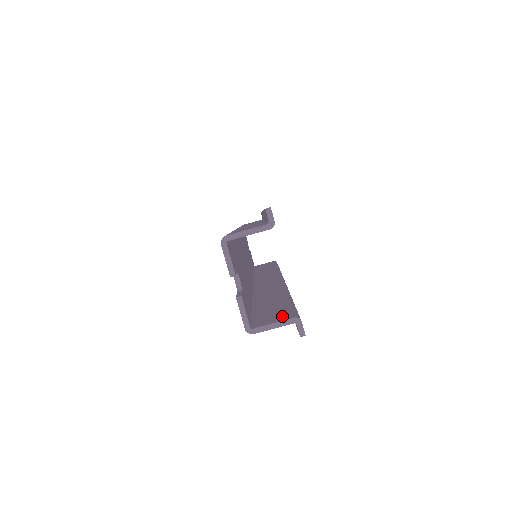
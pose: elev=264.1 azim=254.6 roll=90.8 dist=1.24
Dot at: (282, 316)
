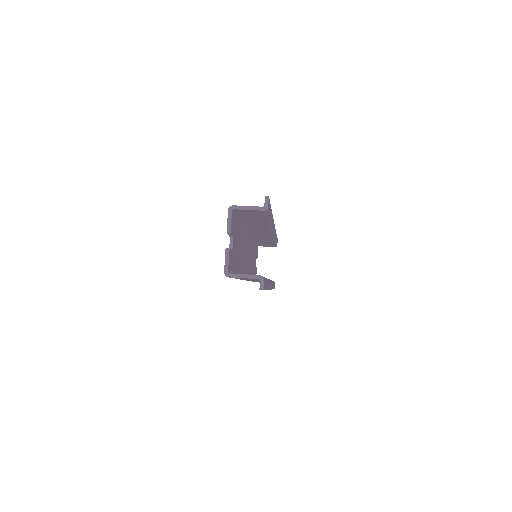
Dot at: occluded
